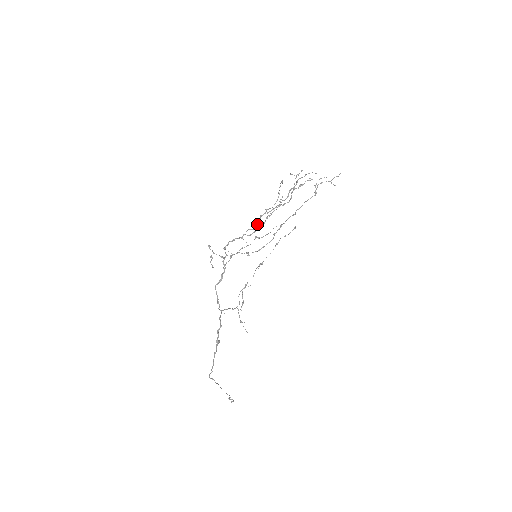
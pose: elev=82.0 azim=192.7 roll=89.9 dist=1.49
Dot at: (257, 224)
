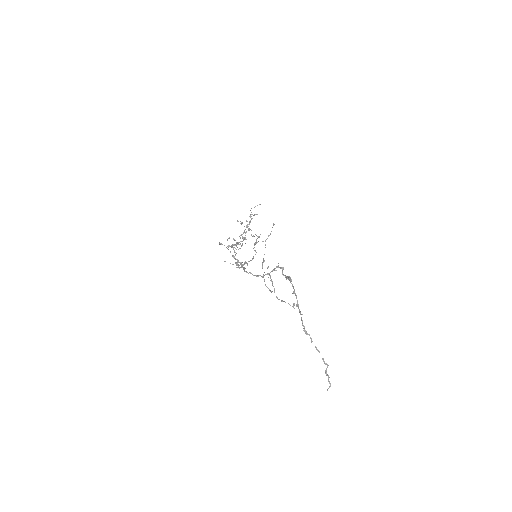
Dot at: (242, 236)
